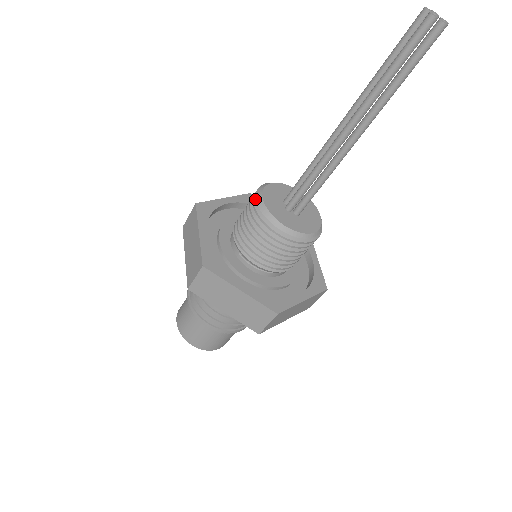
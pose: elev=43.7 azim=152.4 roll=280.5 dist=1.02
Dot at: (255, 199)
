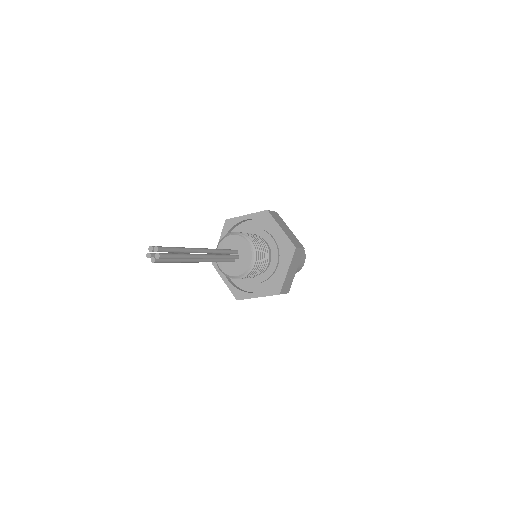
Dot at: occluded
